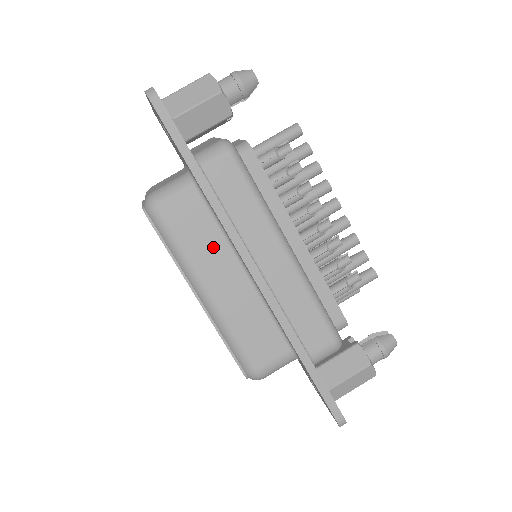
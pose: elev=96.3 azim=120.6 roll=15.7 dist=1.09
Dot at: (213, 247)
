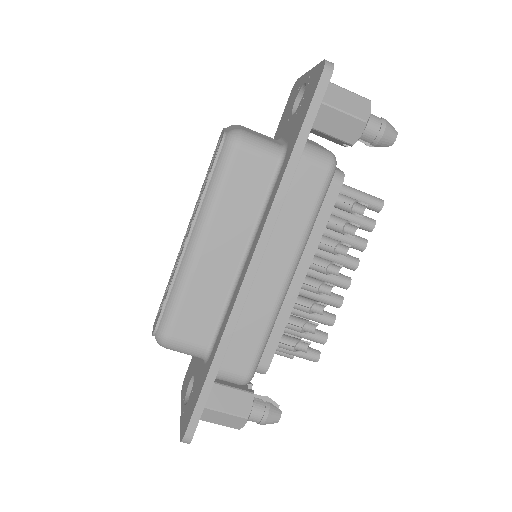
Dot at: (242, 217)
